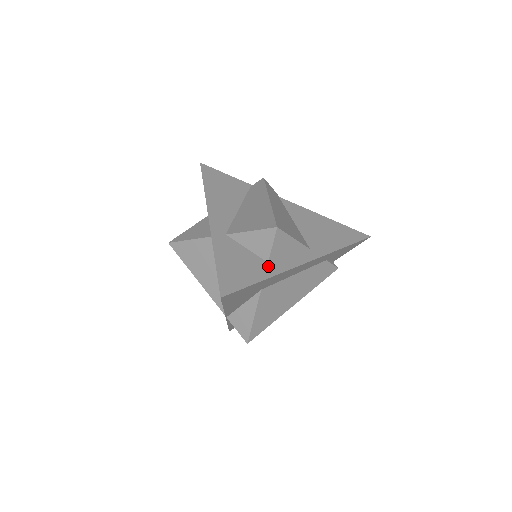
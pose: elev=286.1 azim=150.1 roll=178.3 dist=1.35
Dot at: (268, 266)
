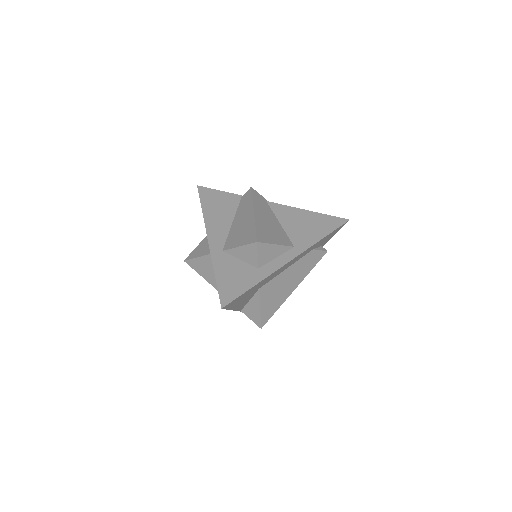
Dot at: (258, 272)
